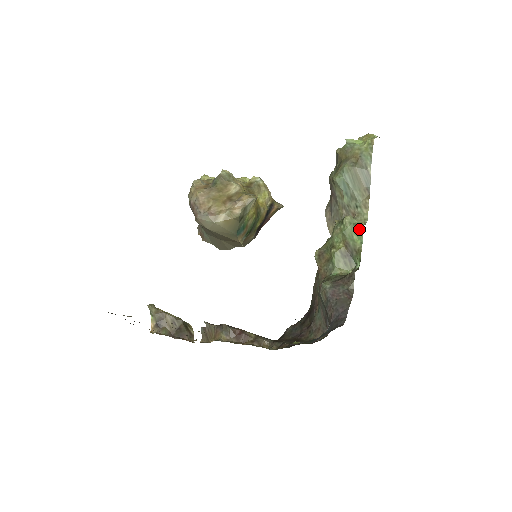
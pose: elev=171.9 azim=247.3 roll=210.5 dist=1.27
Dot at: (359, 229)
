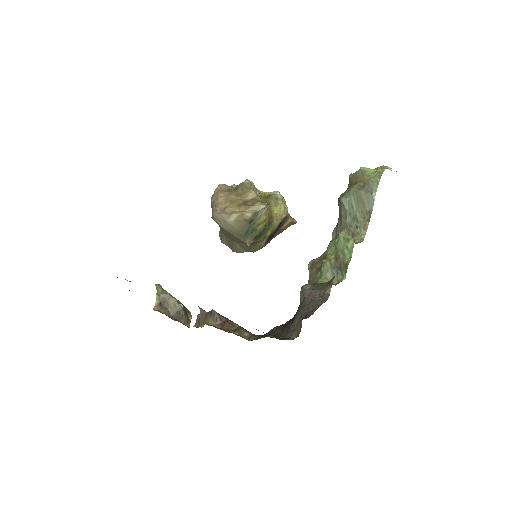
Dot at: (351, 244)
